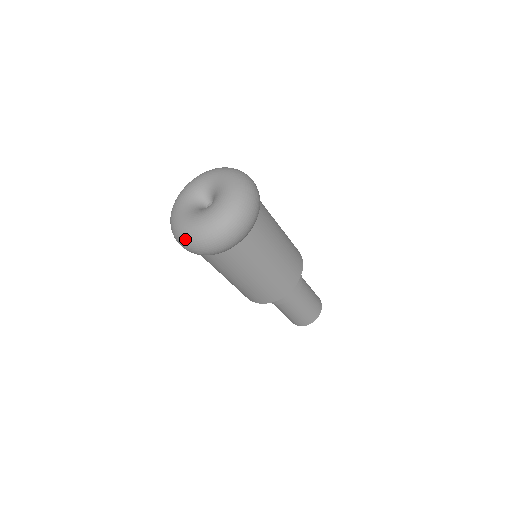
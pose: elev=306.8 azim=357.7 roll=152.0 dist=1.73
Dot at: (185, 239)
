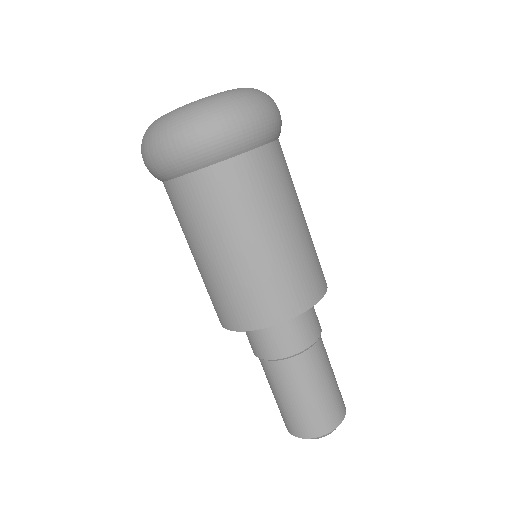
Dot at: (165, 126)
